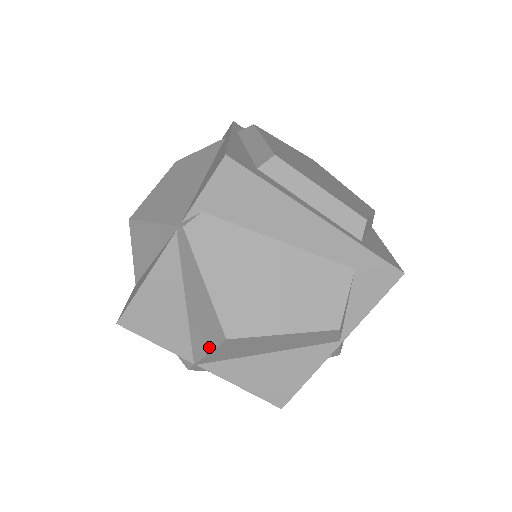
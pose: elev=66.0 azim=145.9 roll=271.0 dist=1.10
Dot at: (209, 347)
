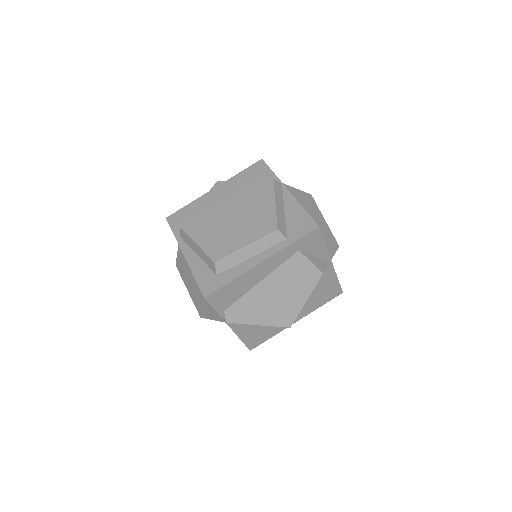
Dot at: occluded
